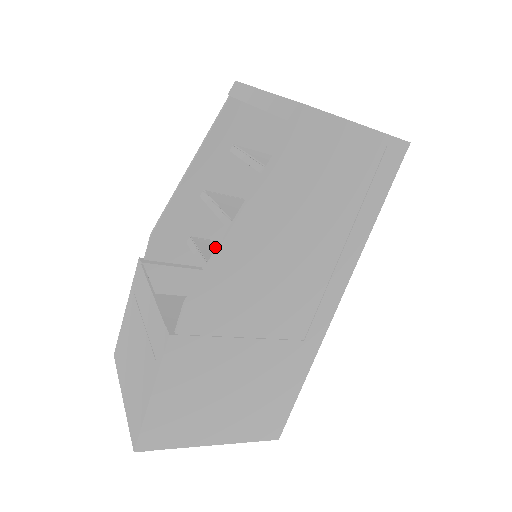
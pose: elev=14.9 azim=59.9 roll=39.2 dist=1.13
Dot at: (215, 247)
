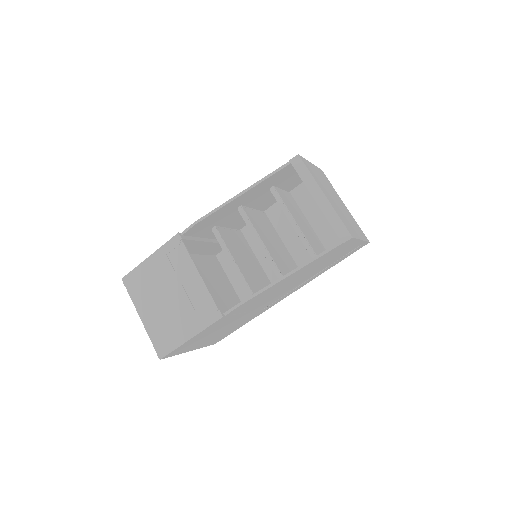
Dot at: (229, 238)
